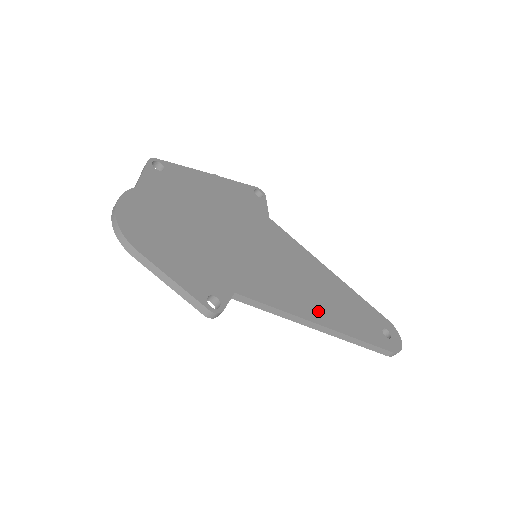
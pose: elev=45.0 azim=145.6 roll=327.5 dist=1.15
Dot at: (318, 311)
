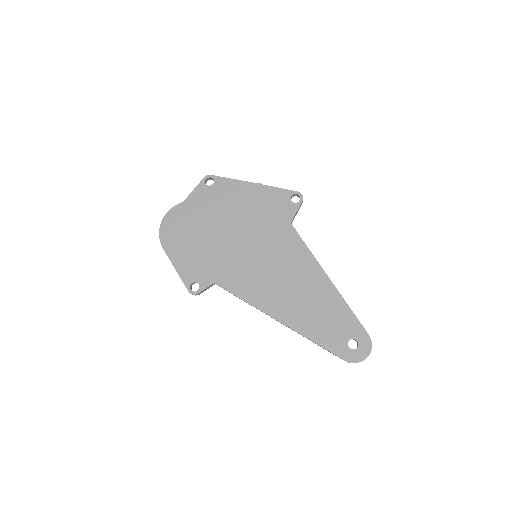
Dot at: (282, 309)
